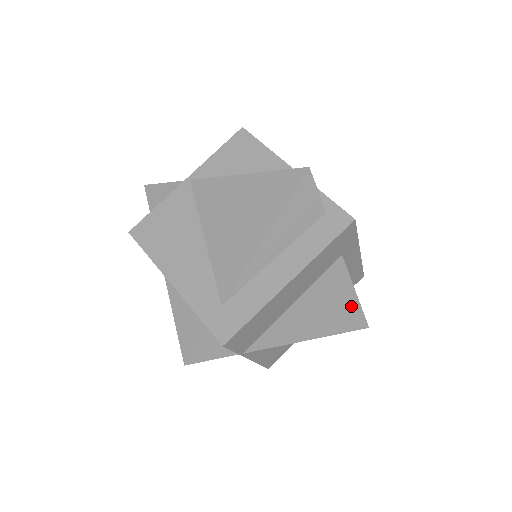
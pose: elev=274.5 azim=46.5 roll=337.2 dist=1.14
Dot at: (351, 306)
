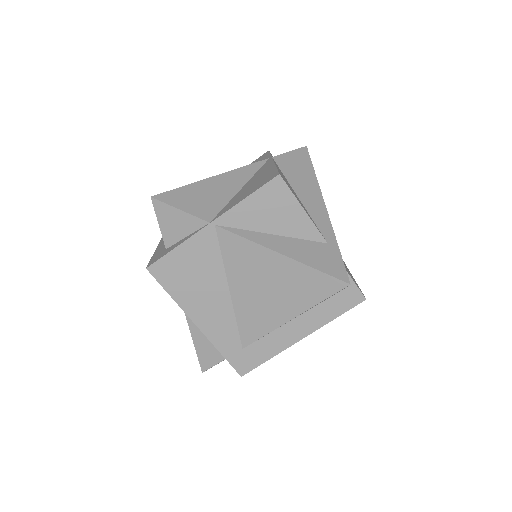
Dot at: occluded
